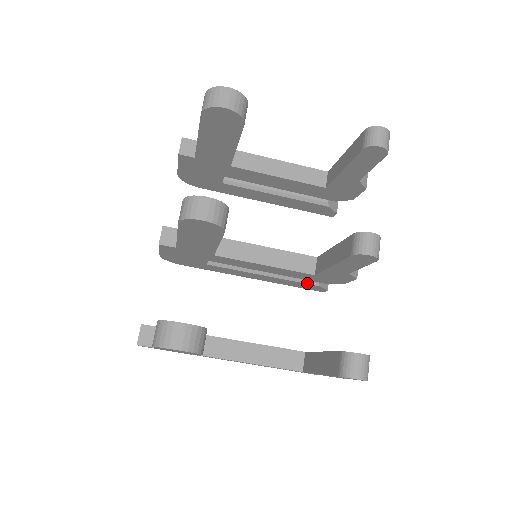
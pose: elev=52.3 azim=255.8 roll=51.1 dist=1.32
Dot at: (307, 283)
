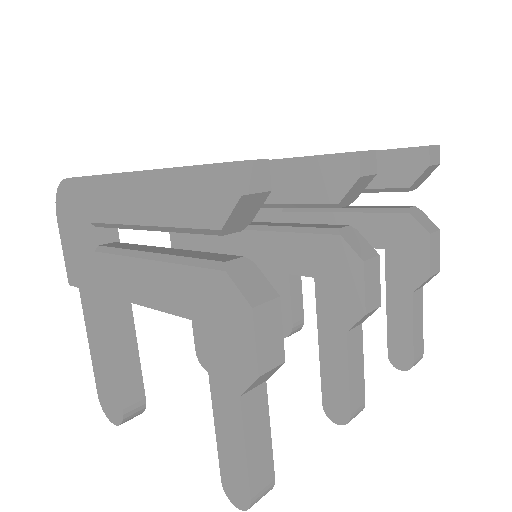
Dot at: occluded
